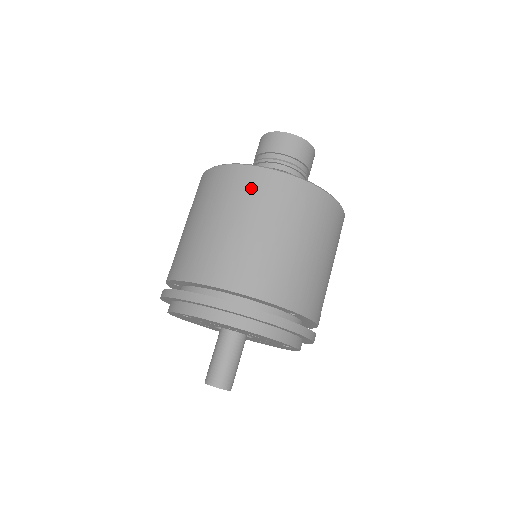
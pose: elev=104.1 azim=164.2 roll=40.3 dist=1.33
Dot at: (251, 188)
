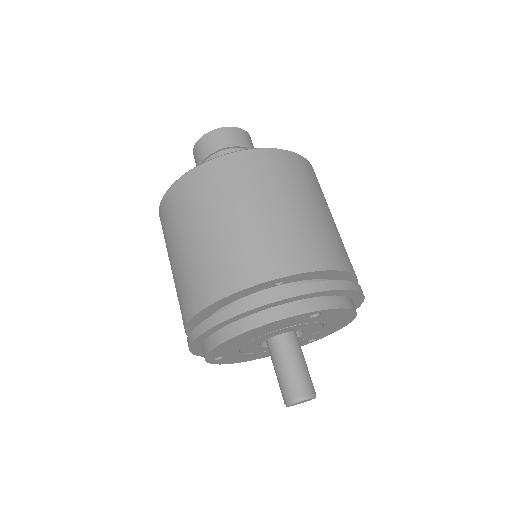
Dot at: (170, 215)
